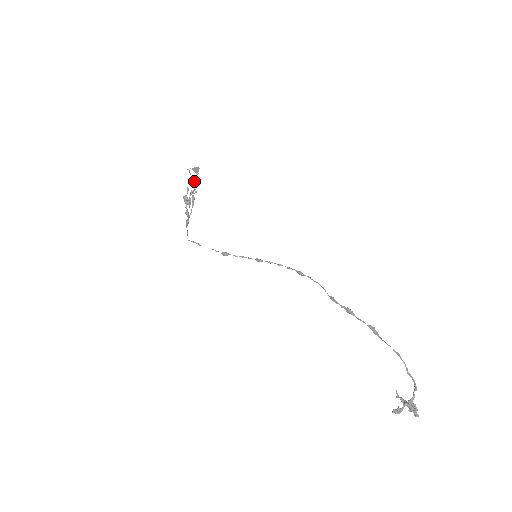
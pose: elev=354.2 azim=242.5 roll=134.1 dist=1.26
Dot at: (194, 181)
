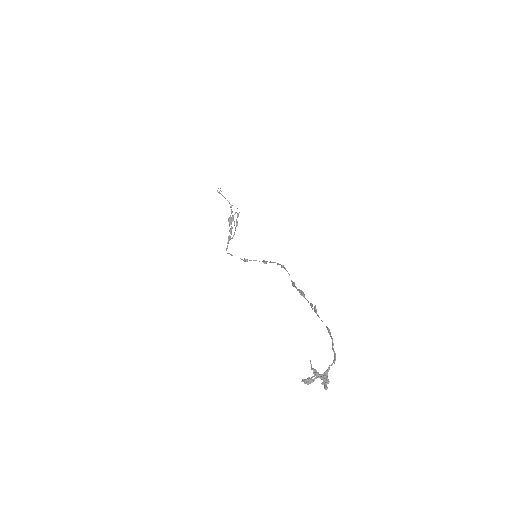
Dot at: occluded
